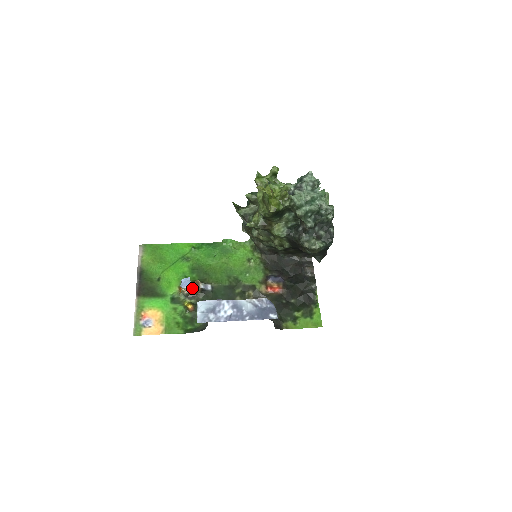
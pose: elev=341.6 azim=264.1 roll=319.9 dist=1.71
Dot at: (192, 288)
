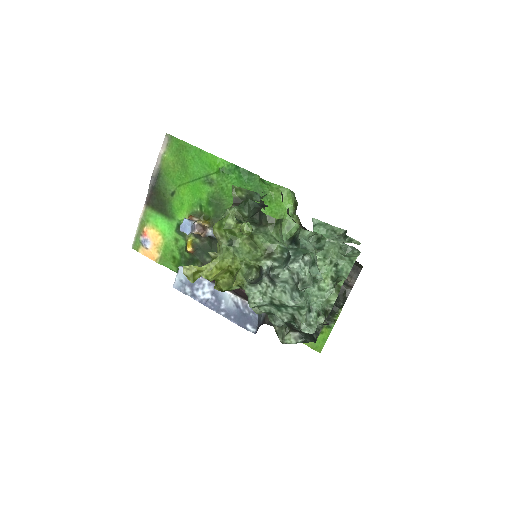
Dot at: (199, 227)
